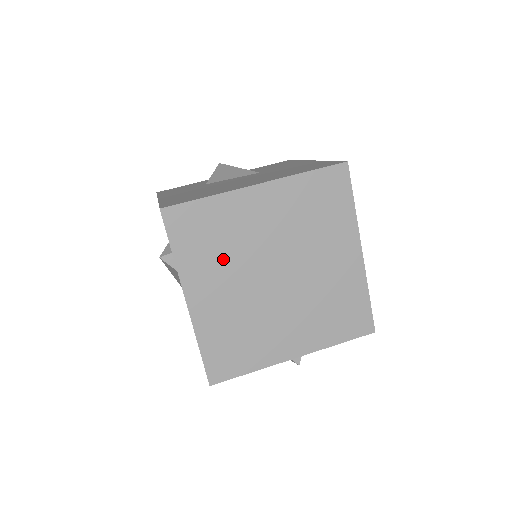
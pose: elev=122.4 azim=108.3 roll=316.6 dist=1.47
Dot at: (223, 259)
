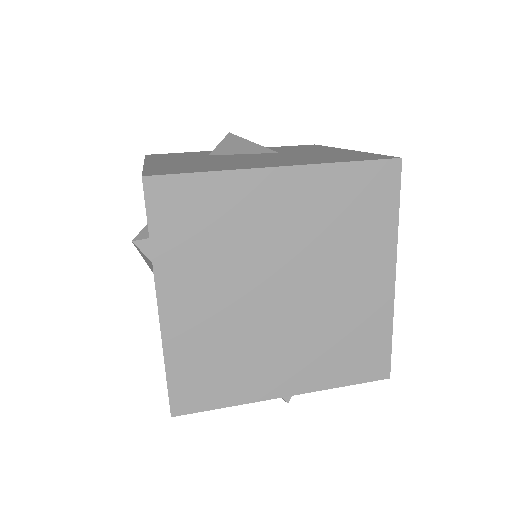
Dot at: (217, 258)
